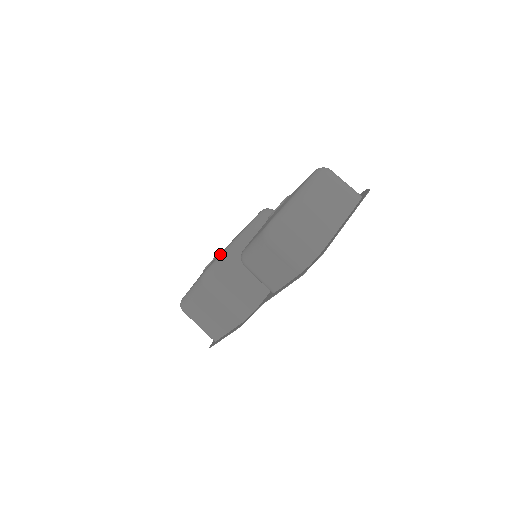
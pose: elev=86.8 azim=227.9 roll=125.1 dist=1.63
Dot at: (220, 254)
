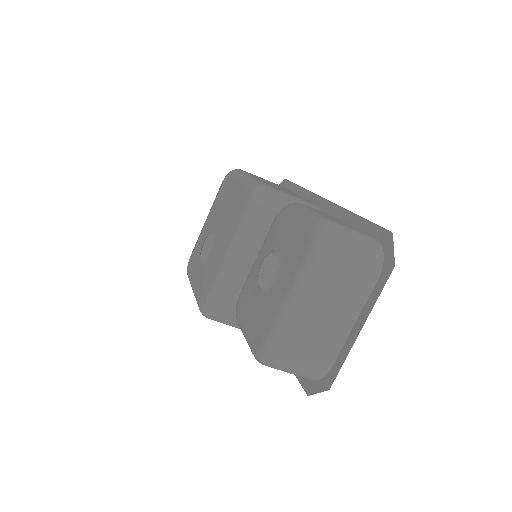
Dot at: (212, 284)
